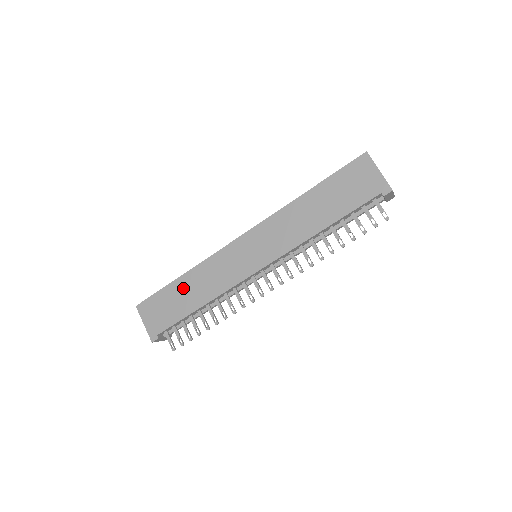
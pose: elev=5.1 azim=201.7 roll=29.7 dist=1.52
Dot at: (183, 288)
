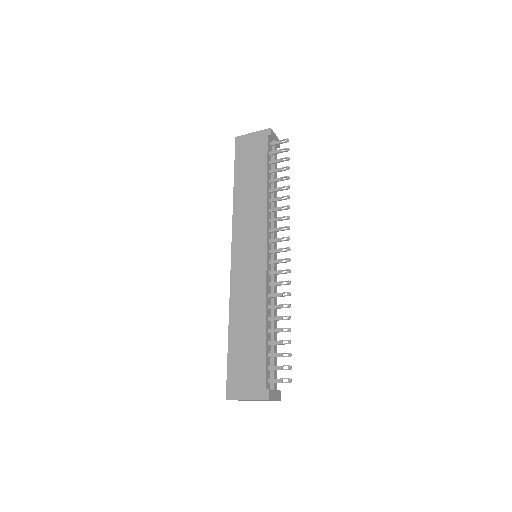
Dot at: (239, 334)
